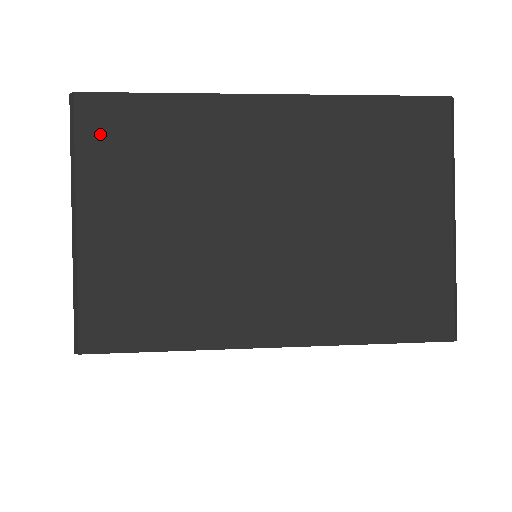
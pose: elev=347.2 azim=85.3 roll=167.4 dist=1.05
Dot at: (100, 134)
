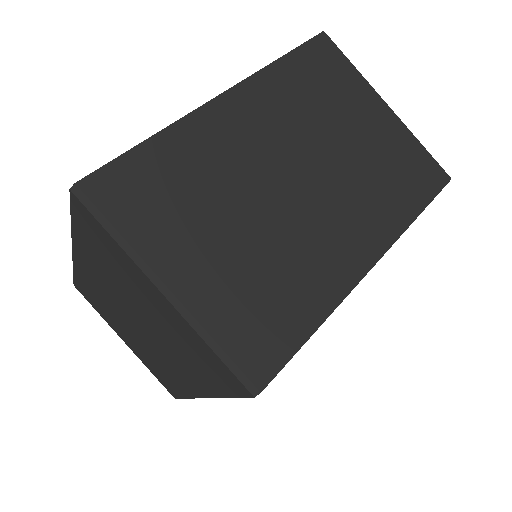
Dot at: (126, 202)
